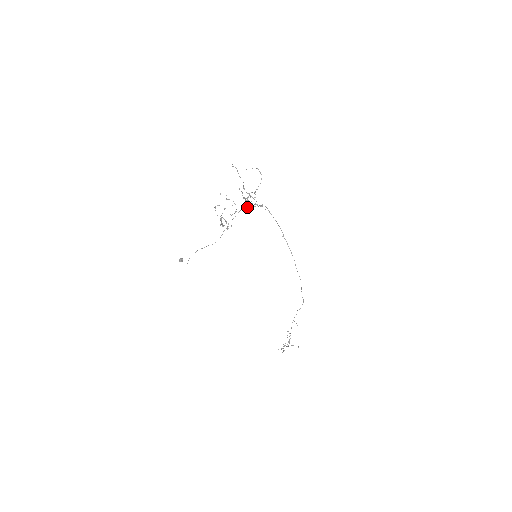
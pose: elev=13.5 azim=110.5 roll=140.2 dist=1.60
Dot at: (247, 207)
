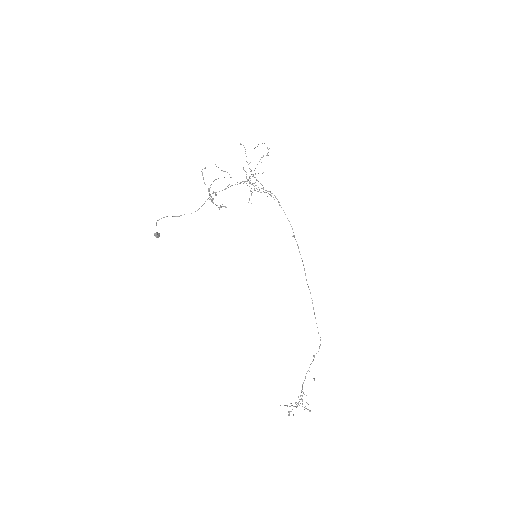
Dot at: (250, 191)
